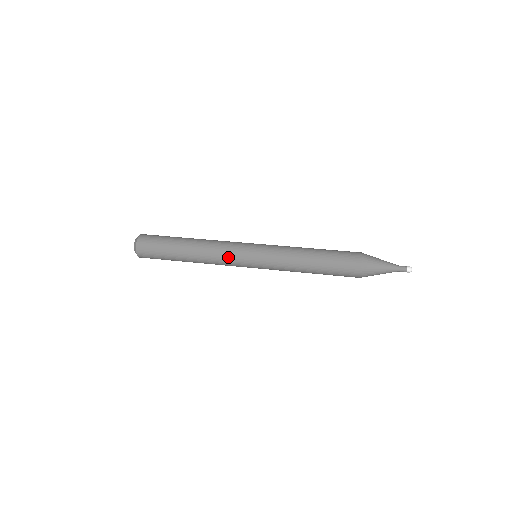
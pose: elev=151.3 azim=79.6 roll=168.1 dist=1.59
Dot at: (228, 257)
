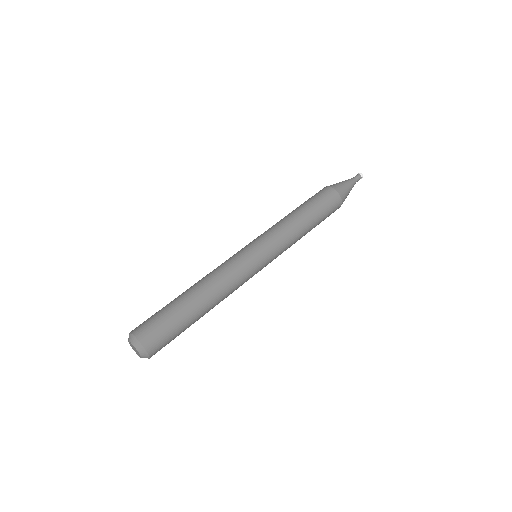
Dot at: (242, 274)
